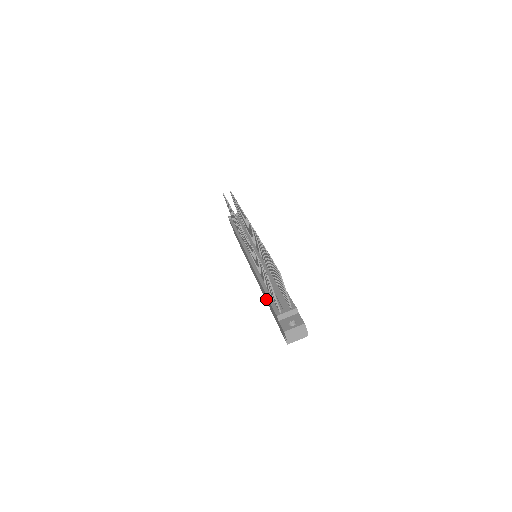
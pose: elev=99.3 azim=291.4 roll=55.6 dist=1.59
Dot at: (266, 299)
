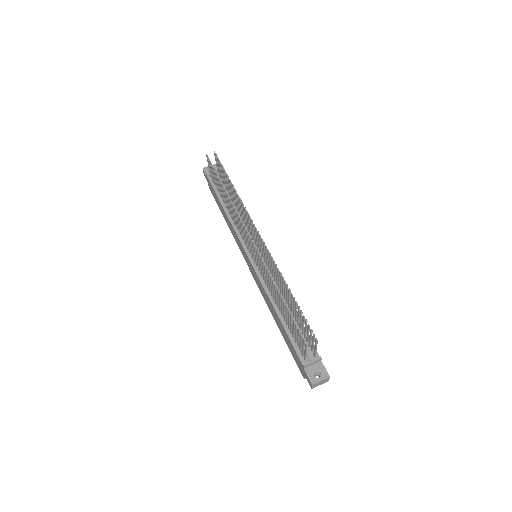
Dot at: (275, 317)
